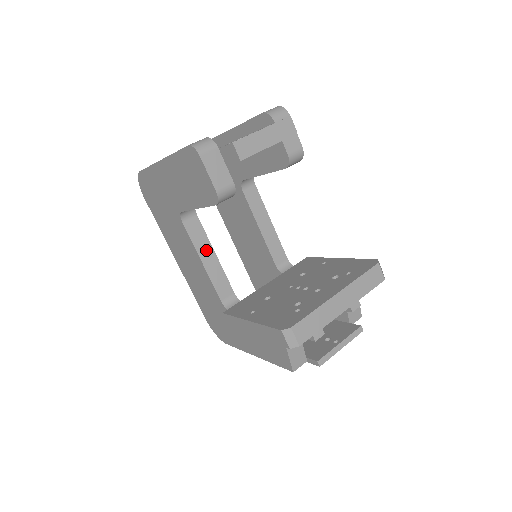
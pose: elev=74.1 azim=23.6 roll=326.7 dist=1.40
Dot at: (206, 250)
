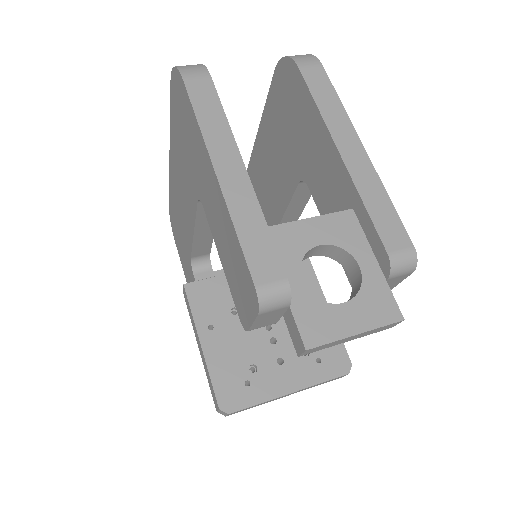
Dot at: (207, 224)
